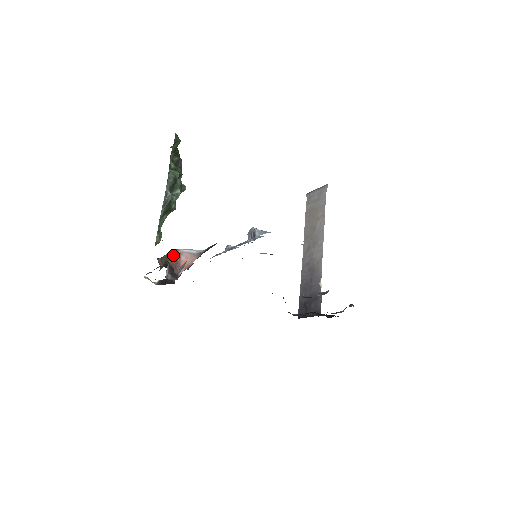
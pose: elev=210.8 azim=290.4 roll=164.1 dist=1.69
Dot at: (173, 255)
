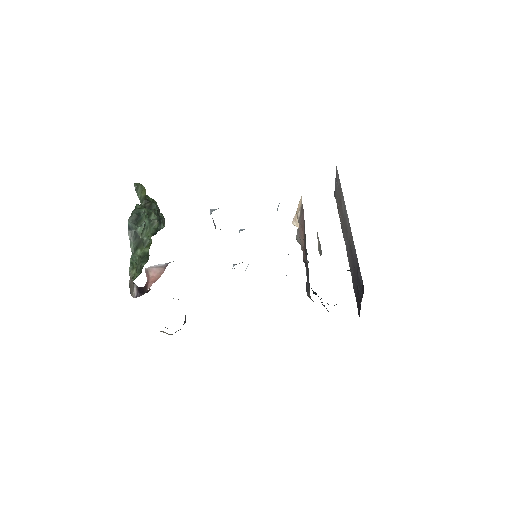
Dot at: occluded
